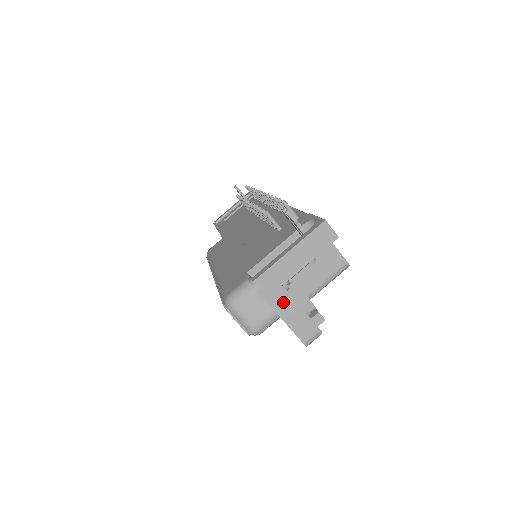
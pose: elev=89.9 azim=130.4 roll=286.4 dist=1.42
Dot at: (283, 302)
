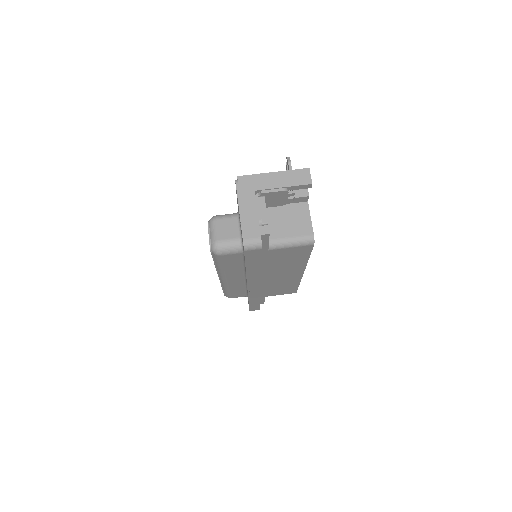
Dot at: (248, 202)
